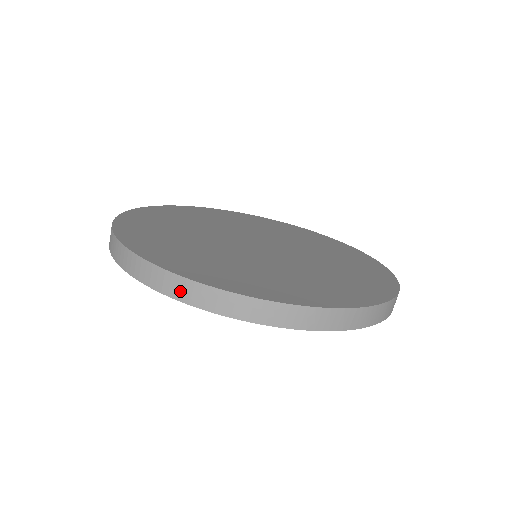
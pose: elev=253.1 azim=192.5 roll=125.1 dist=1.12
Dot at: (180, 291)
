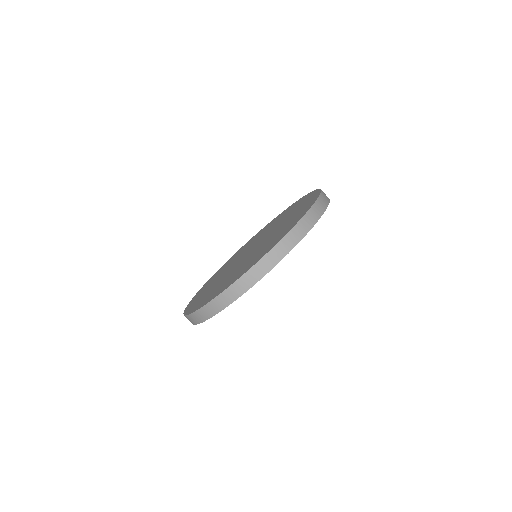
Dot at: occluded
